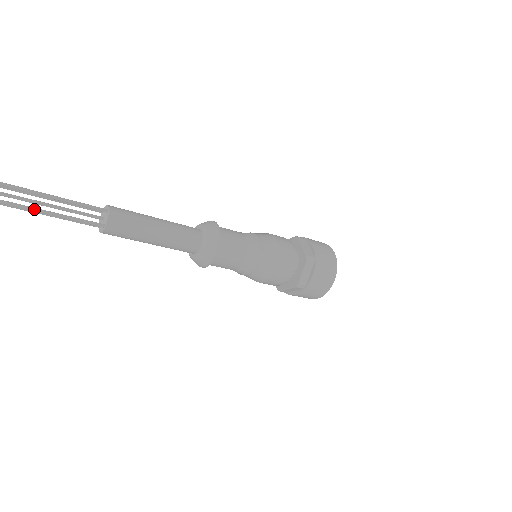
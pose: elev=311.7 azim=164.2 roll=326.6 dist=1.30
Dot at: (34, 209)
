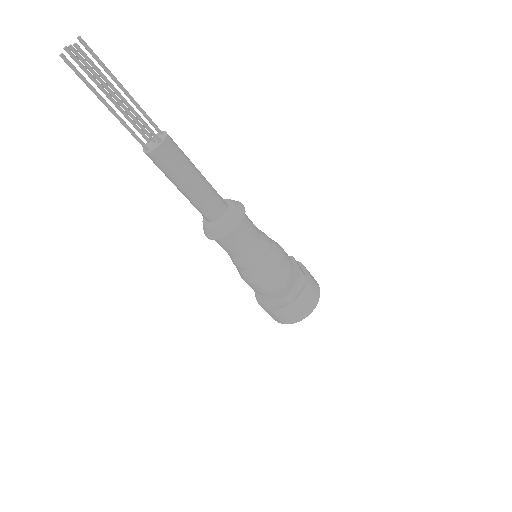
Dot at: (98, 96)
